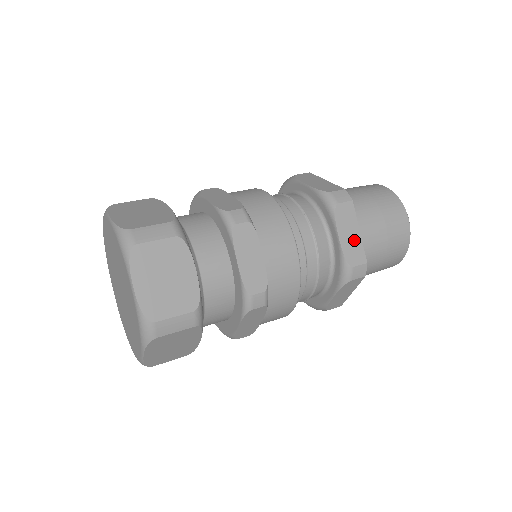
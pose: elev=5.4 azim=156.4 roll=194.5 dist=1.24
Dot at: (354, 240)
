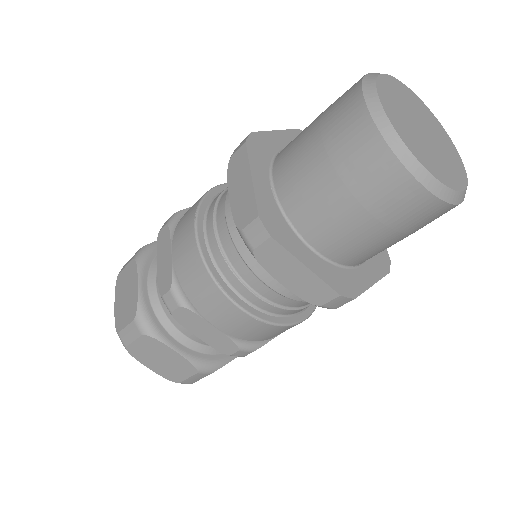
Dot at: (304, 279)
